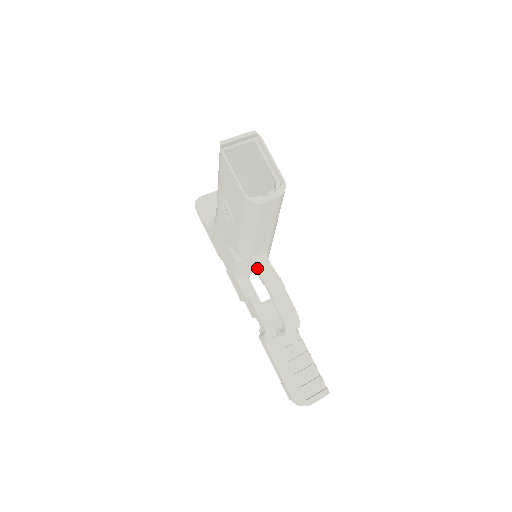
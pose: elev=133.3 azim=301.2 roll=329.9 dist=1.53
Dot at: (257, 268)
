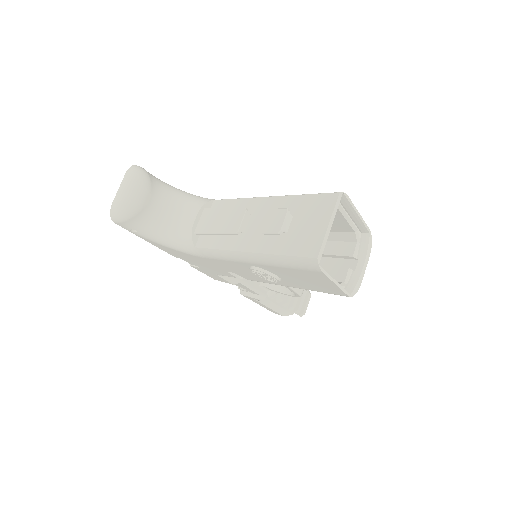
Dot at: occluded
